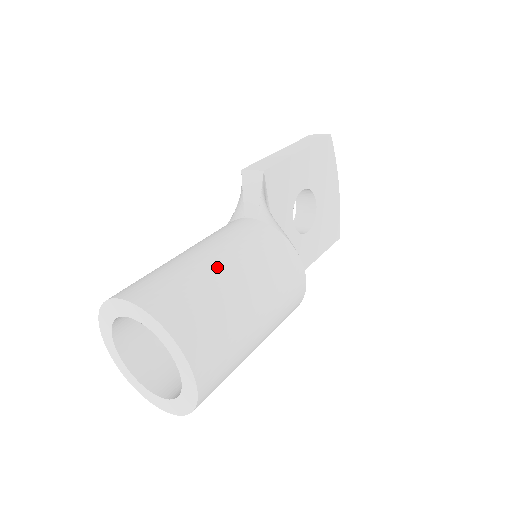
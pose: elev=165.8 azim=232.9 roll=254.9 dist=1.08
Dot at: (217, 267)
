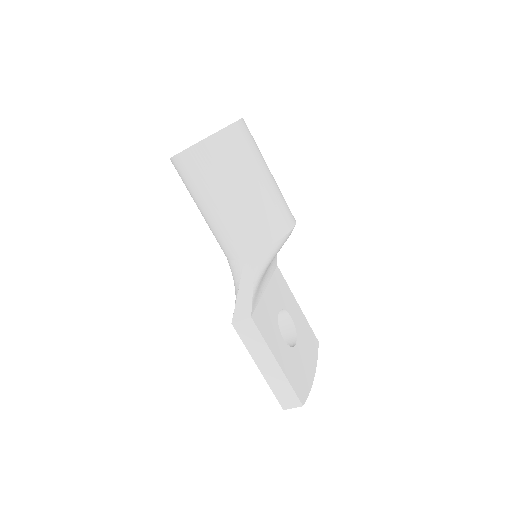
Dot at: occluded
